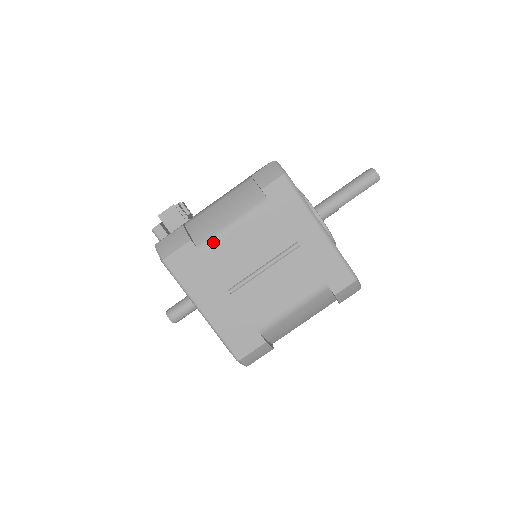
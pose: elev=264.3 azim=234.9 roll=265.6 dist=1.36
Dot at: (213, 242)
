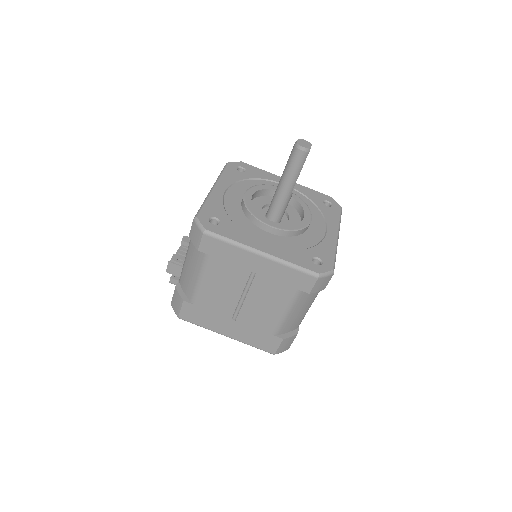
Dot at: (197, 296)
